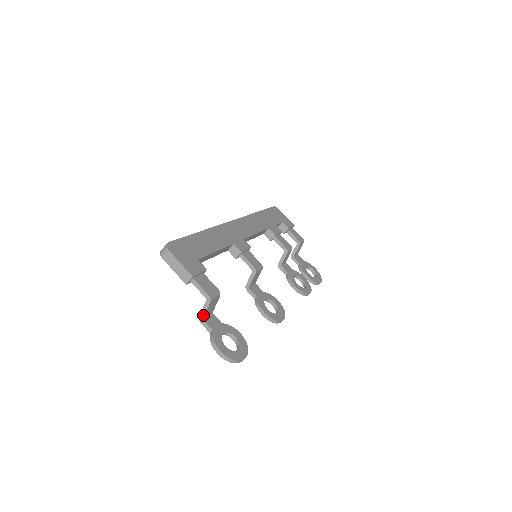
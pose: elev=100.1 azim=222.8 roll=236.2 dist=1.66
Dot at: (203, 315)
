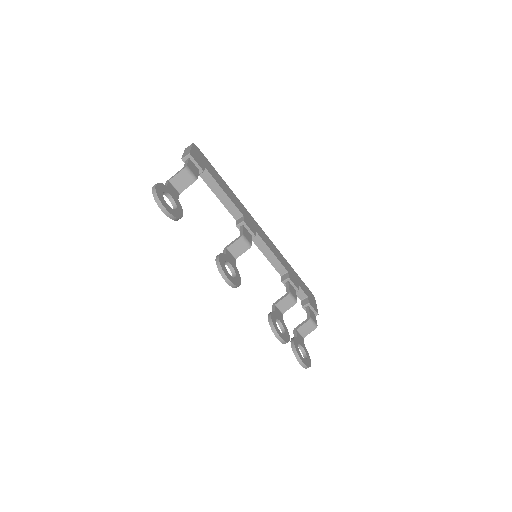
Dot at: (172, 178)
